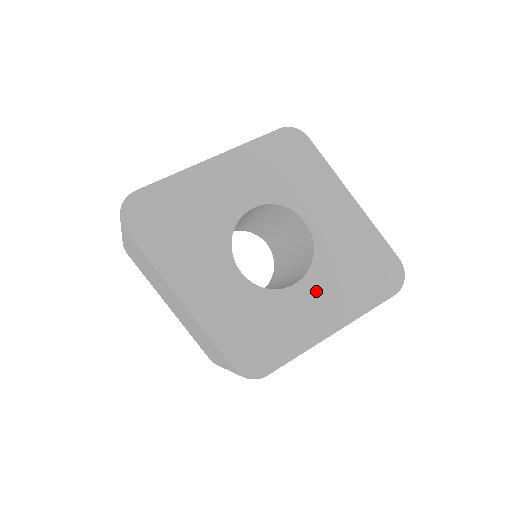
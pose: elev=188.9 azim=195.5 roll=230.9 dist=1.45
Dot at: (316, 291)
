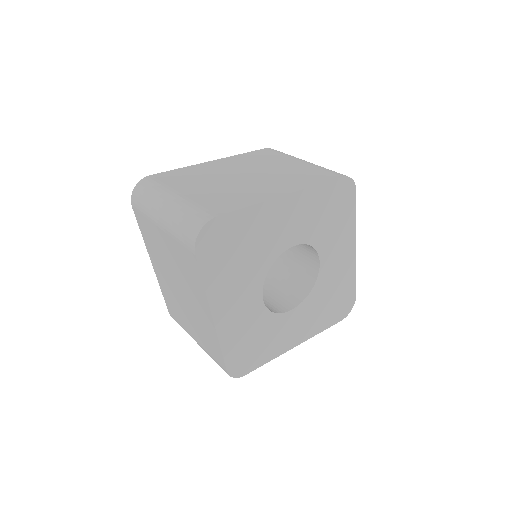
Dot at: (301, 316)
